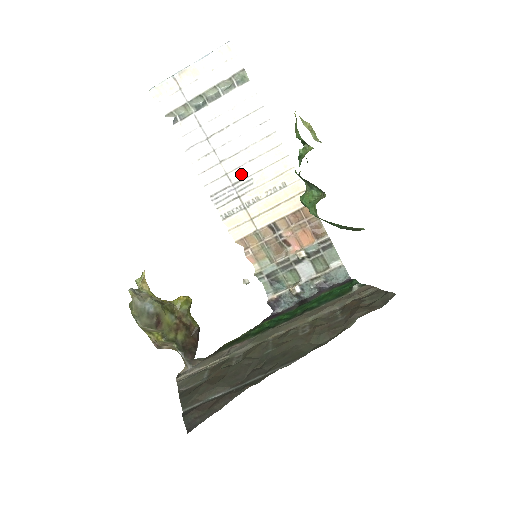
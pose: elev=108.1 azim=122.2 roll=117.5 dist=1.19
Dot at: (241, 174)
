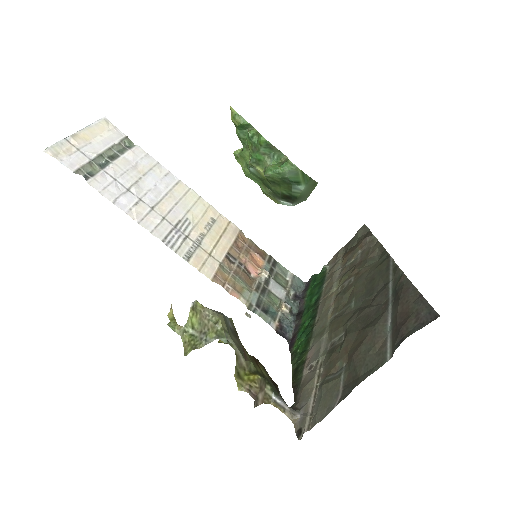
Dot at: (176, 216)
